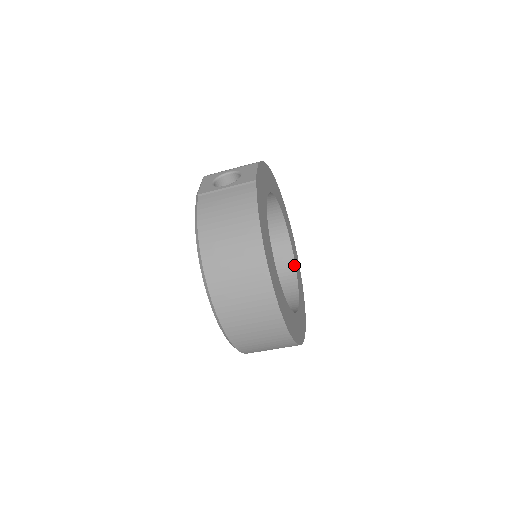
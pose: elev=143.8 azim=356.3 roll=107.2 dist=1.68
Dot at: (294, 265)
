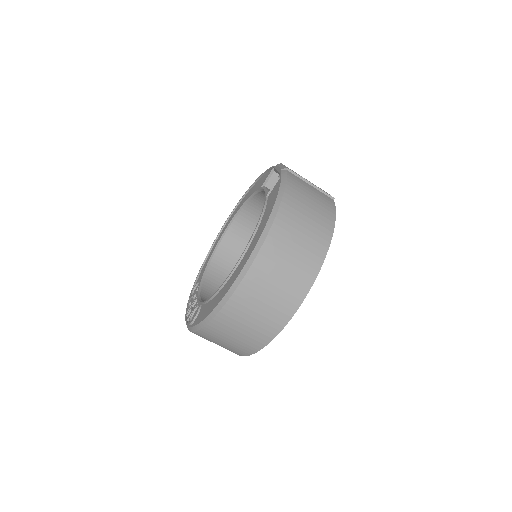
Dot at: occluded
